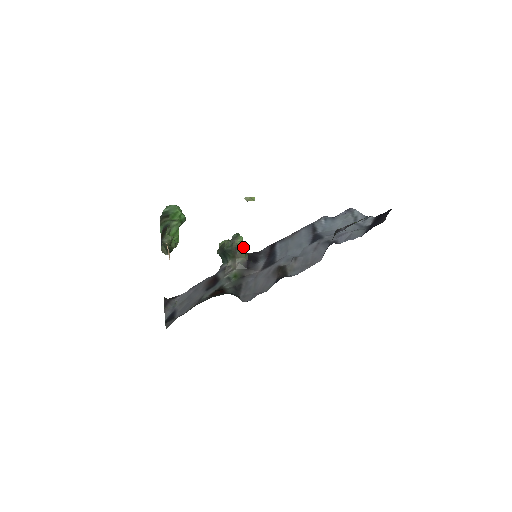
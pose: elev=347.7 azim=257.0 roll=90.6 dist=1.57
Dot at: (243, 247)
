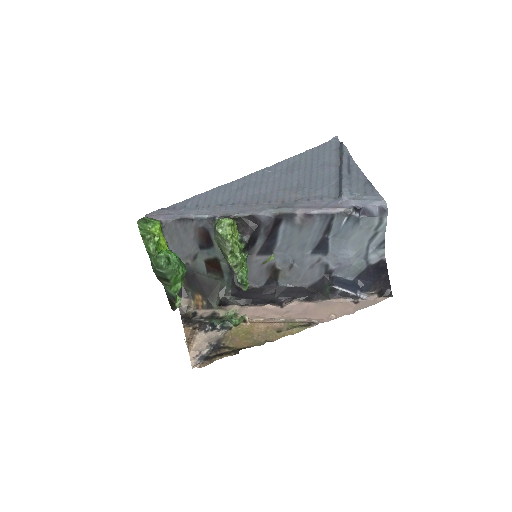
Dot at: occluded
